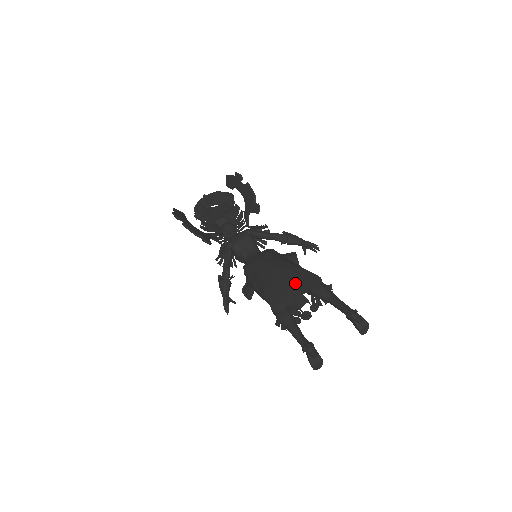
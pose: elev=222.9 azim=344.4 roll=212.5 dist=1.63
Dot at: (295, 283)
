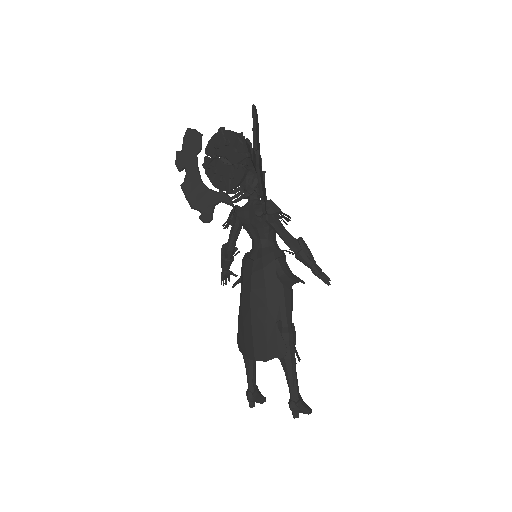
Dot at: (257, 344)
